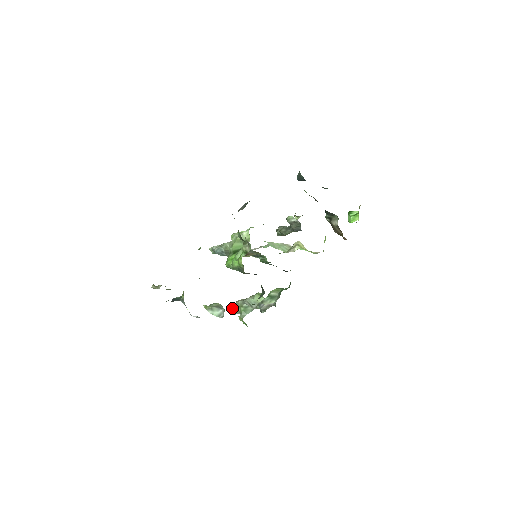
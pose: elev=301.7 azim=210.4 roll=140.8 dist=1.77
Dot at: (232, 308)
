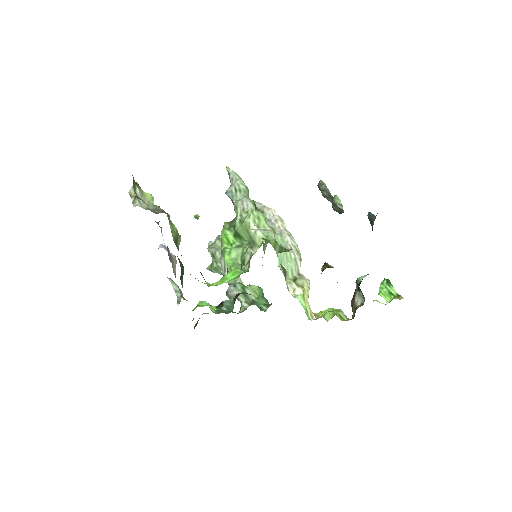
Dot at: (208, 248)
